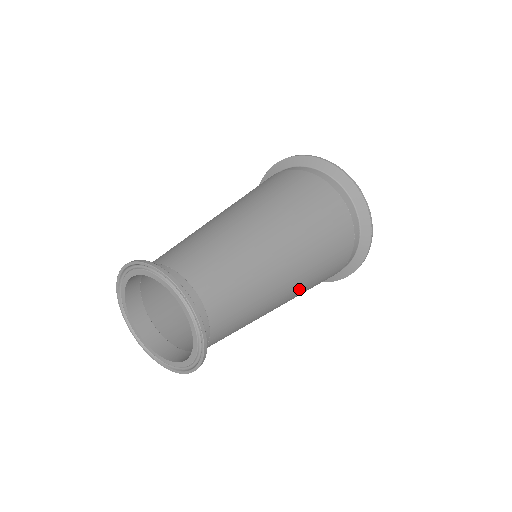
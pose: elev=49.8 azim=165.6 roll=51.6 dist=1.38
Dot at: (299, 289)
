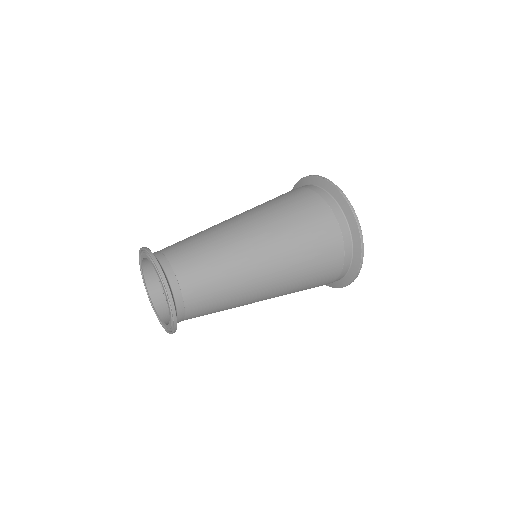
Dot at: (276, 296)
